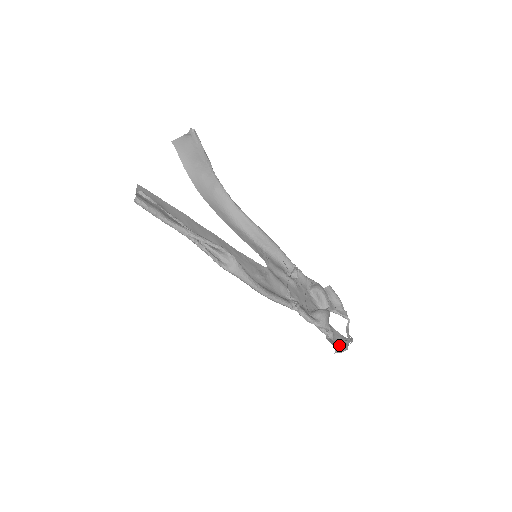
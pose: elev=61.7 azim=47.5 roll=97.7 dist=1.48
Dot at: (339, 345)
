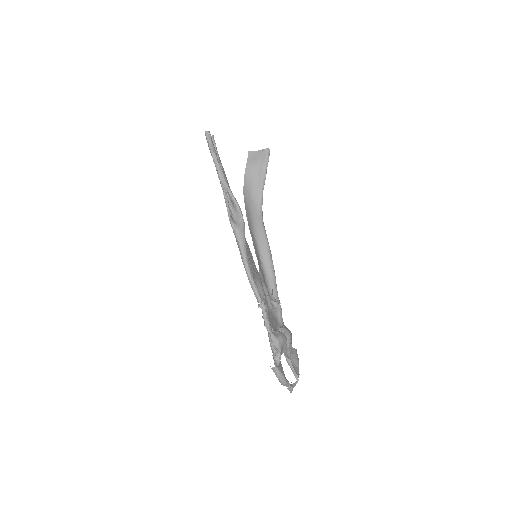
Dot at: occluded
